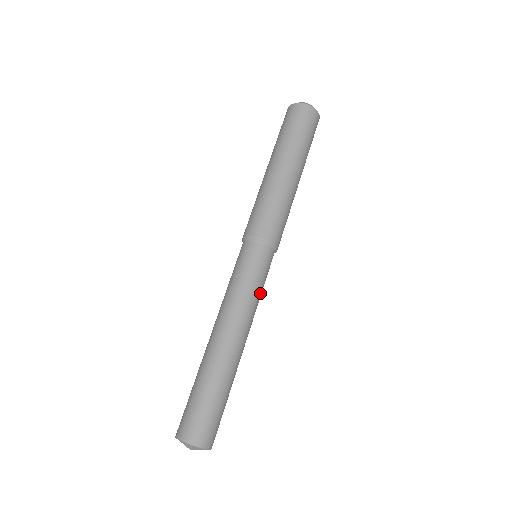
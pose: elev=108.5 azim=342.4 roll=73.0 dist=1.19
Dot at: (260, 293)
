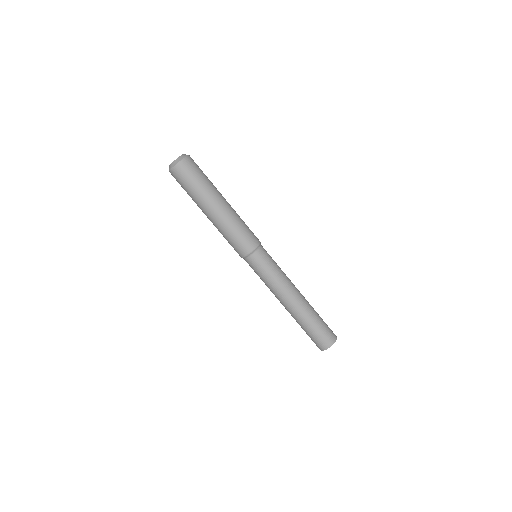
Dot at: (279, 268)
